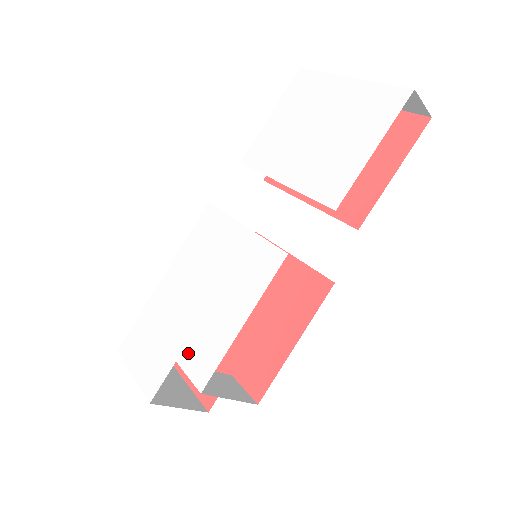
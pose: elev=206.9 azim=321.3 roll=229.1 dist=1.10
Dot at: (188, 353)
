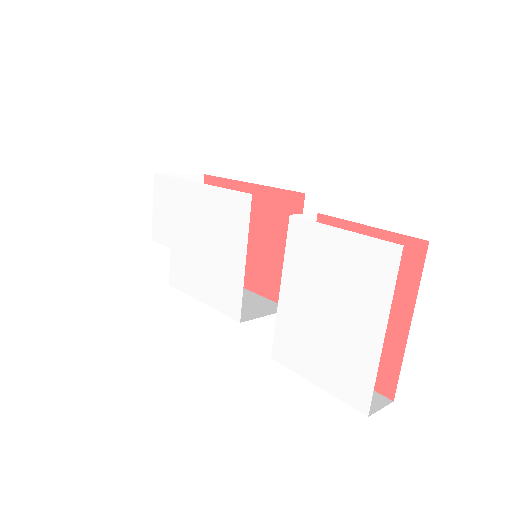
Dot at: (176, 258)
